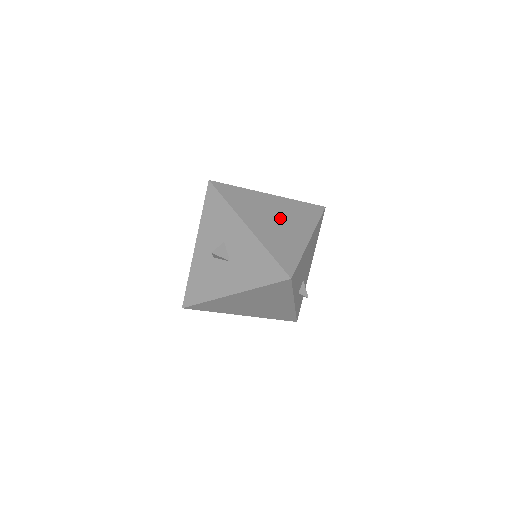
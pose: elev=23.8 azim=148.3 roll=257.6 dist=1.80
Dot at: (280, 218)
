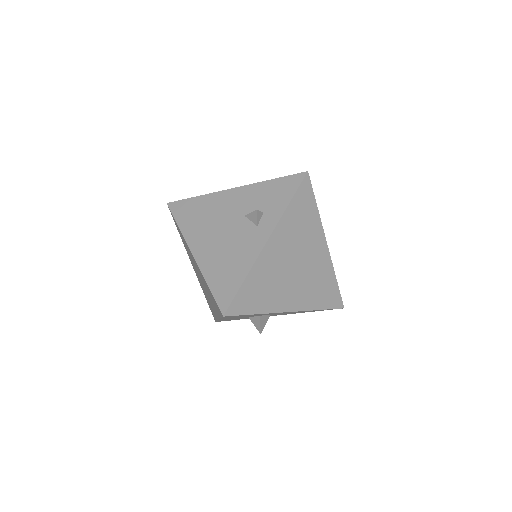
Dot at: (297, 260)
